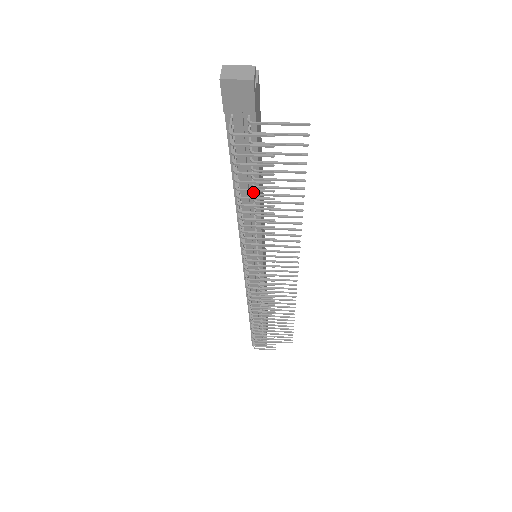
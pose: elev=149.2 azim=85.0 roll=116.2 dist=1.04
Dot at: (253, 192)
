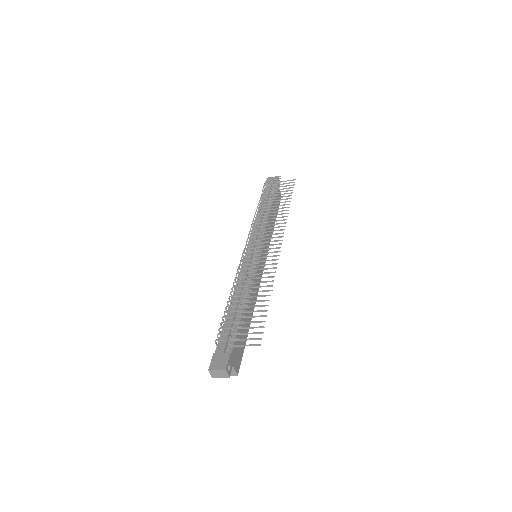
Dot at: (268, 205)
